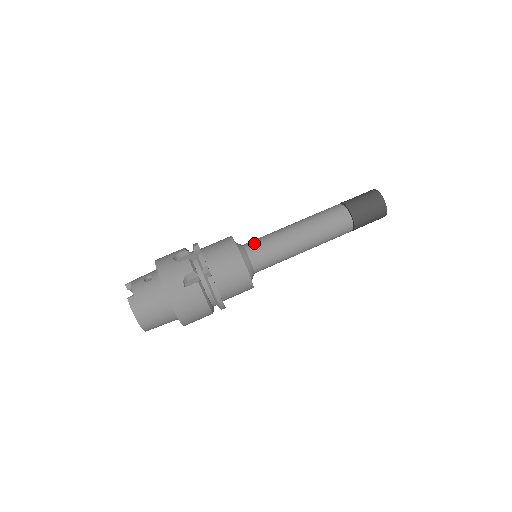
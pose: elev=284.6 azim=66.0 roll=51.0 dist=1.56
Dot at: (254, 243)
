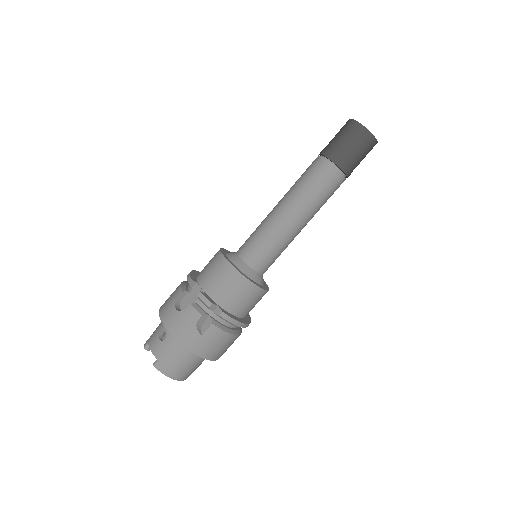
Dot at: (248, 248)
